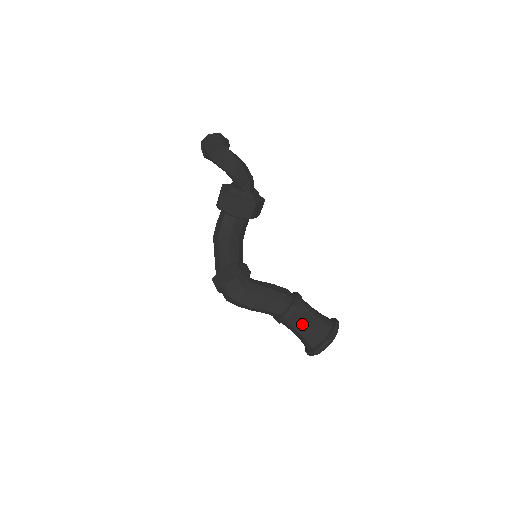
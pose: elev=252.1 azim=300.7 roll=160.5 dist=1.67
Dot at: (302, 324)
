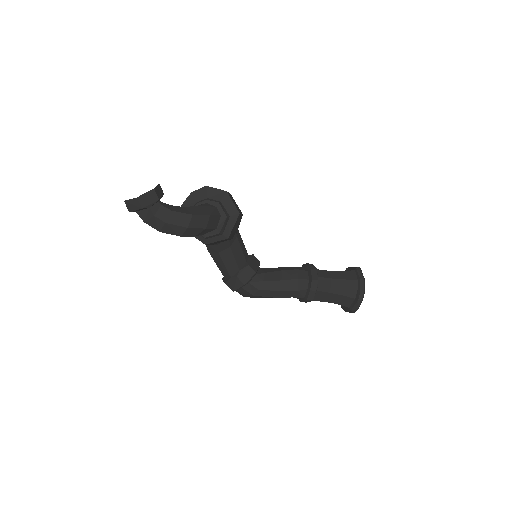
Dot at: (323, 301)
